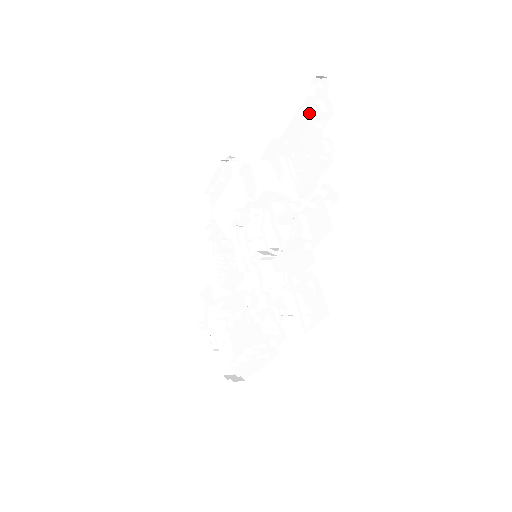
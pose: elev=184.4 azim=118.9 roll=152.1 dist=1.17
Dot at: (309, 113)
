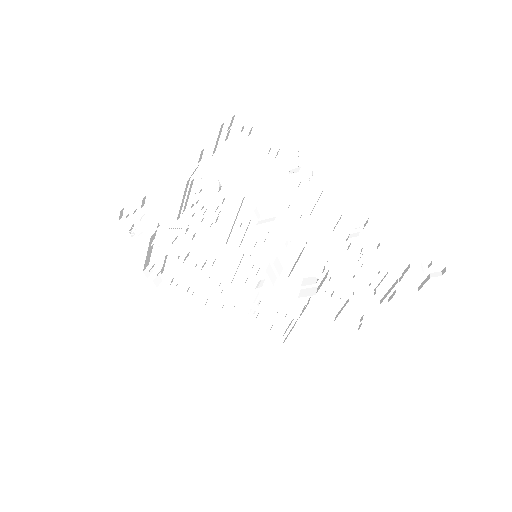
Dot at: (409, 266)
